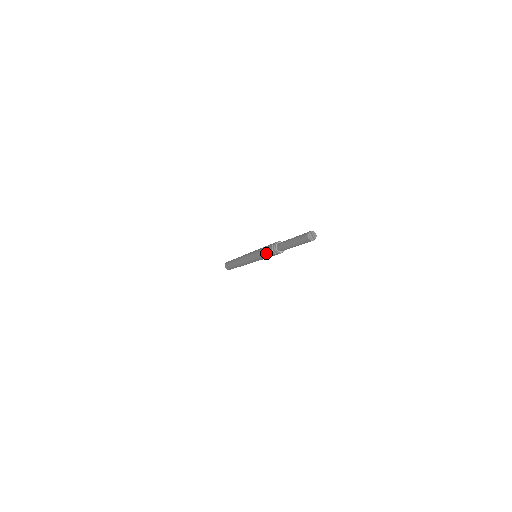
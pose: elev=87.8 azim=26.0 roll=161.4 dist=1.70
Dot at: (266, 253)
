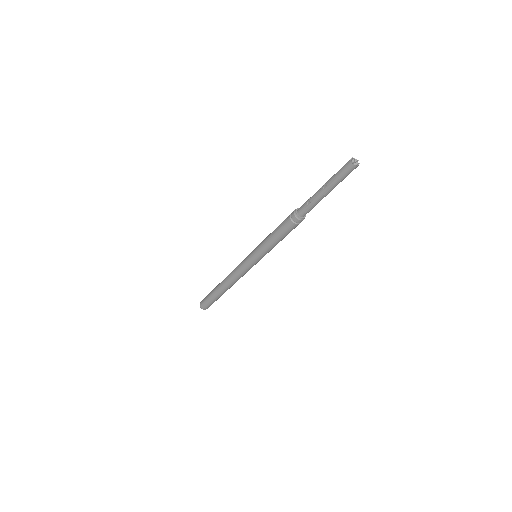
Dot at: (281, 233)
